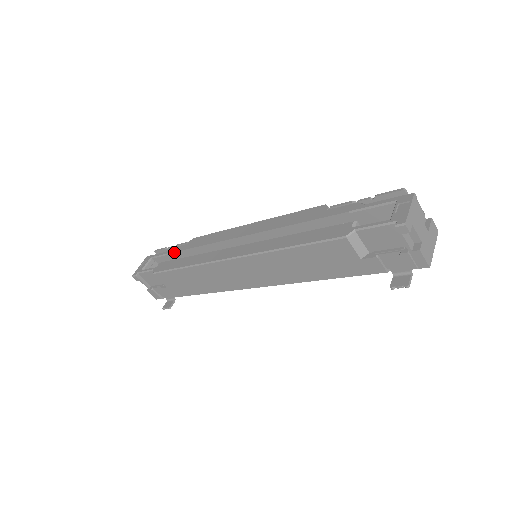
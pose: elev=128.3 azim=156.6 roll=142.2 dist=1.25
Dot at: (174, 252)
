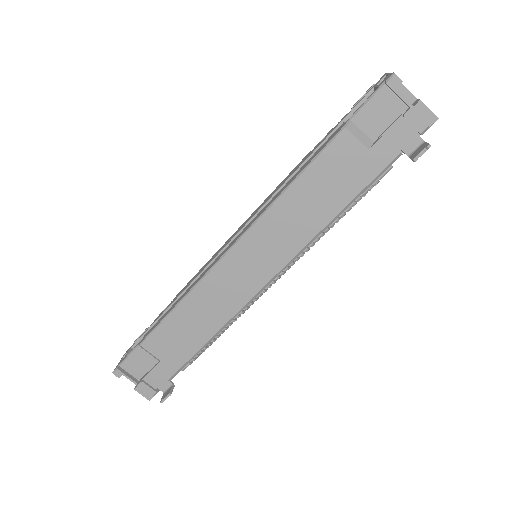
Dot at: (159, 317)
